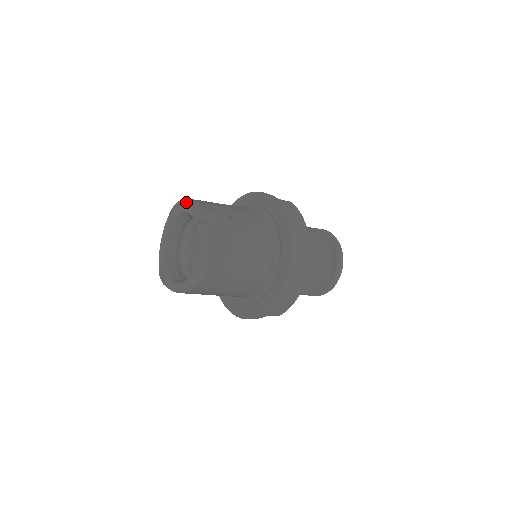
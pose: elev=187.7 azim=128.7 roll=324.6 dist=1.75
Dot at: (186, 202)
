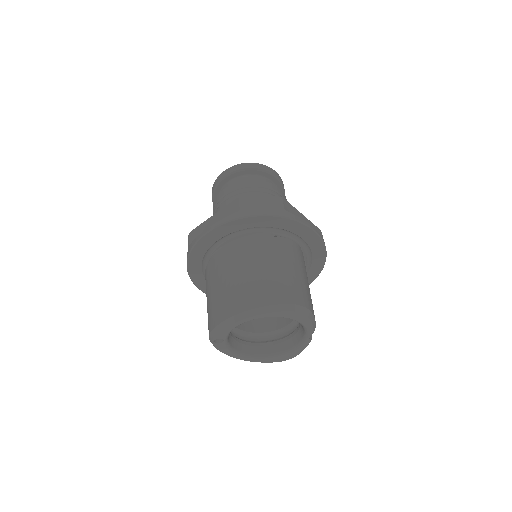
Dot at: (311, 321)
